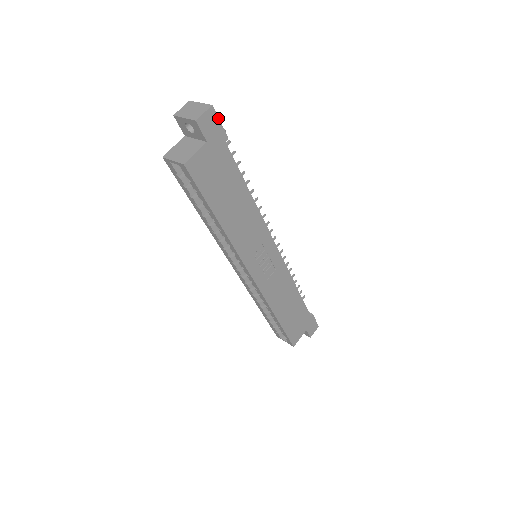
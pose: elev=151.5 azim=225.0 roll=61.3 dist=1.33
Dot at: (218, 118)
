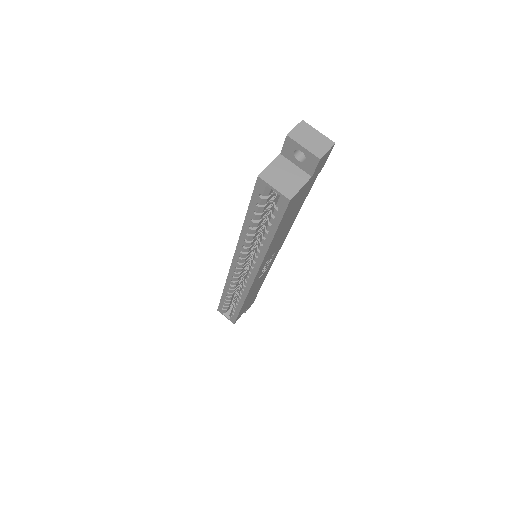
Dot at: (329, 154)
